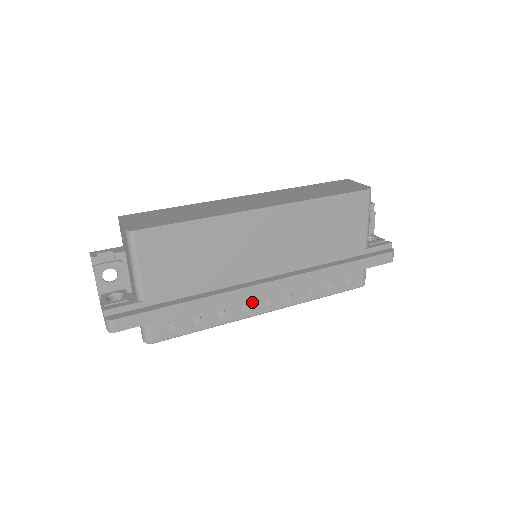
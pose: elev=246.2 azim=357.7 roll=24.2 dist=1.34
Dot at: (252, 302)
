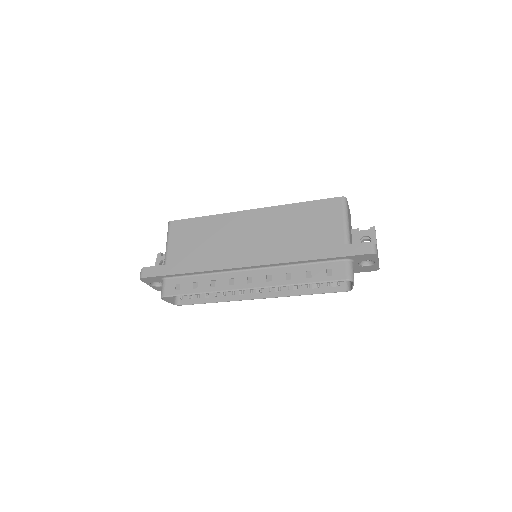
Dot at: (237, 277)
